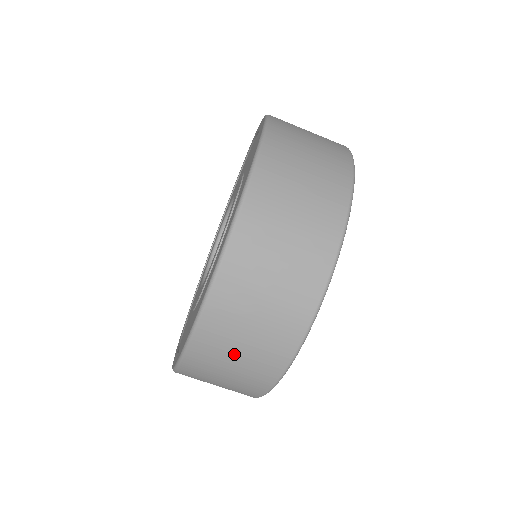
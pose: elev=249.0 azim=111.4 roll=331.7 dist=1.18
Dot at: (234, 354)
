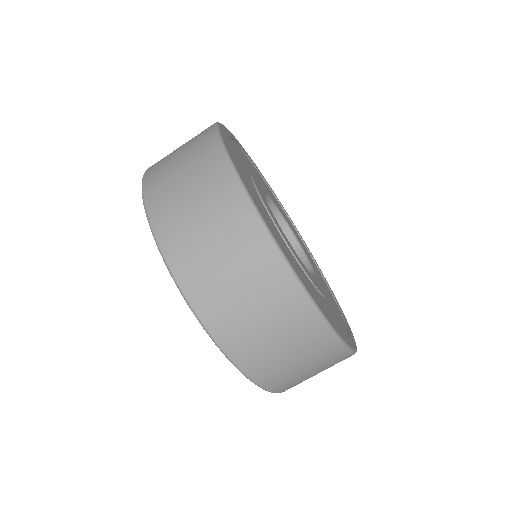
Dot at: (311, 376)
